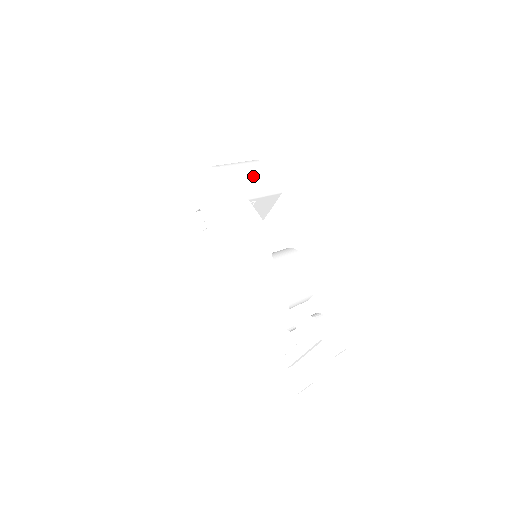
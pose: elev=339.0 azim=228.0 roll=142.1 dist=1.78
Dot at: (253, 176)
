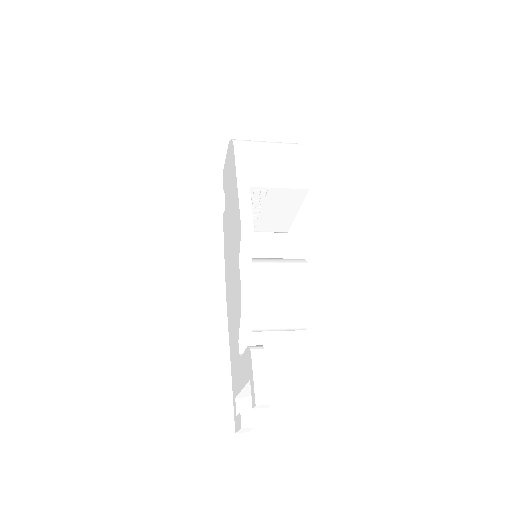
Dot at: (276, 160)
